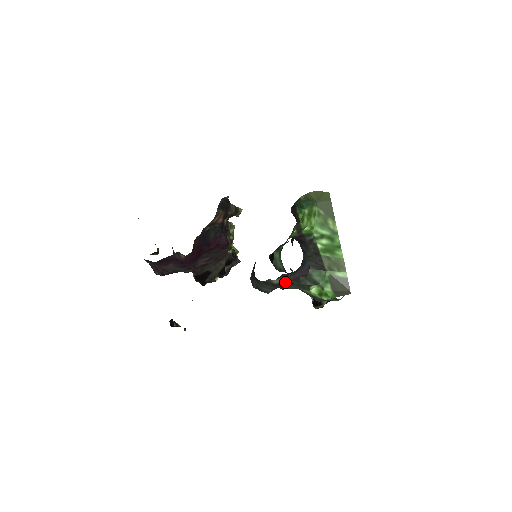
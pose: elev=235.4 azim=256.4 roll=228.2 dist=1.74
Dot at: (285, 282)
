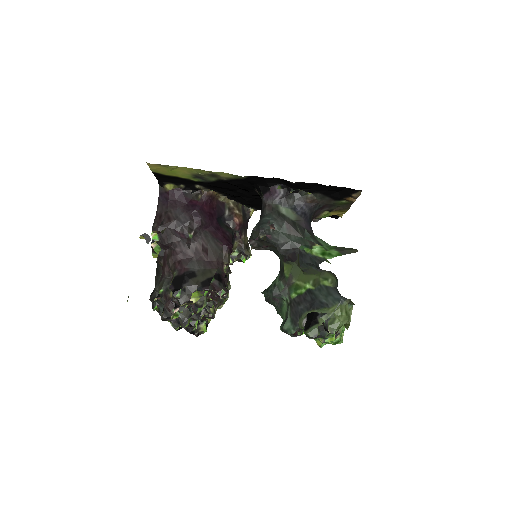
Dot at: (290, 221)
